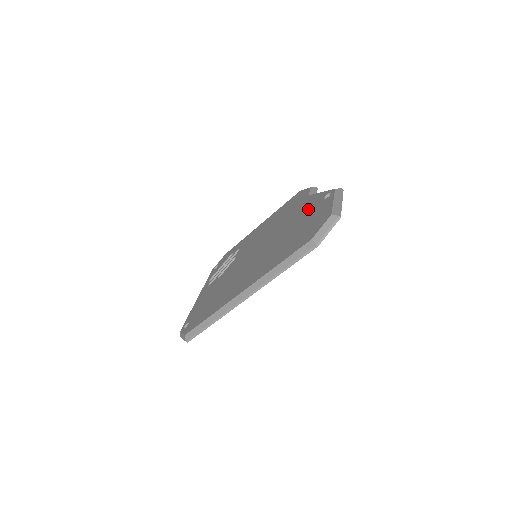
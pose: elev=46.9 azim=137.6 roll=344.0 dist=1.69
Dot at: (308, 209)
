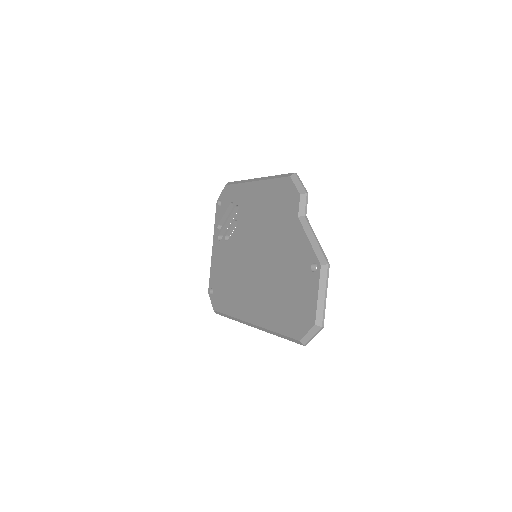
Dot at: (297, 261)
